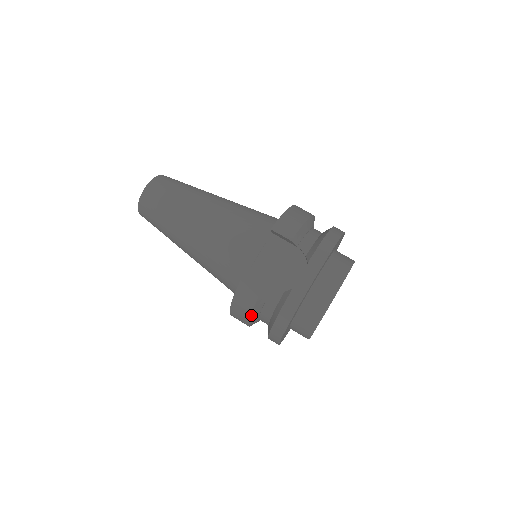
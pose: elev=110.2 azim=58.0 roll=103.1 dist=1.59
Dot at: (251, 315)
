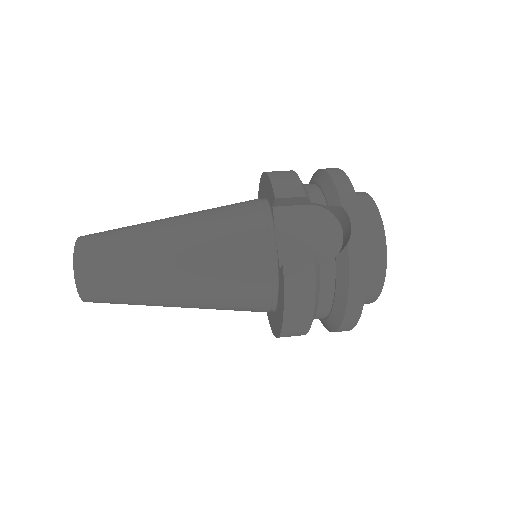
Dot at: (313, 312)
